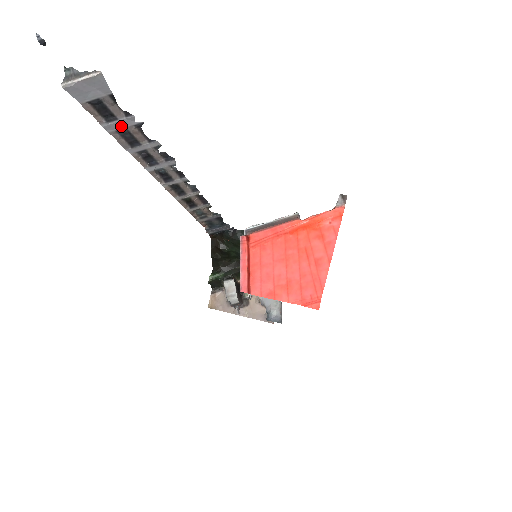
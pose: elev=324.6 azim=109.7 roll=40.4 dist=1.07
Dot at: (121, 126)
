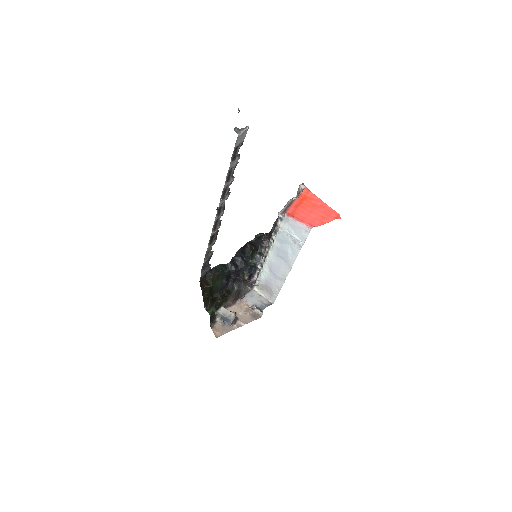
Dot at: (233, 165)
